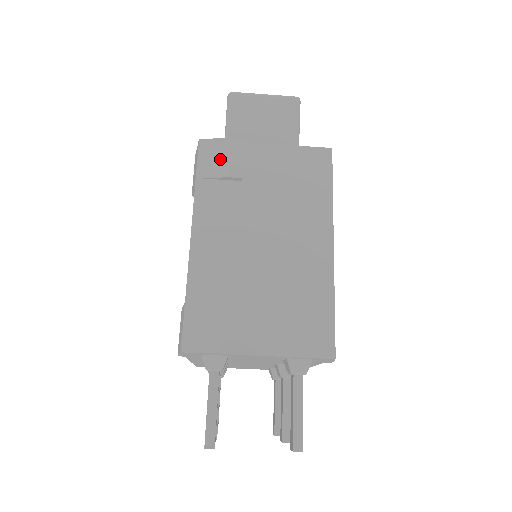
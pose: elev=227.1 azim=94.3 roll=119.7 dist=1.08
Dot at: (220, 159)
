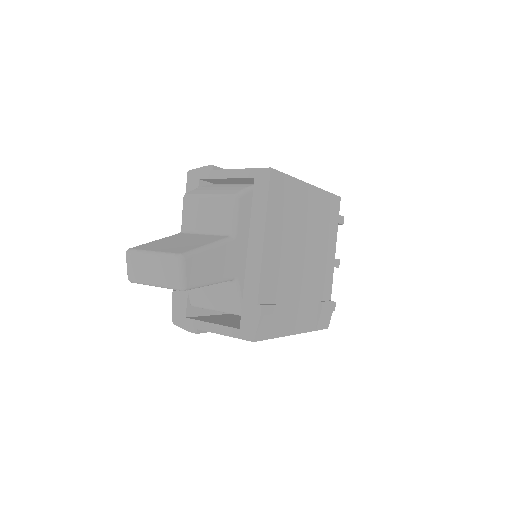
Dot at: occluded
